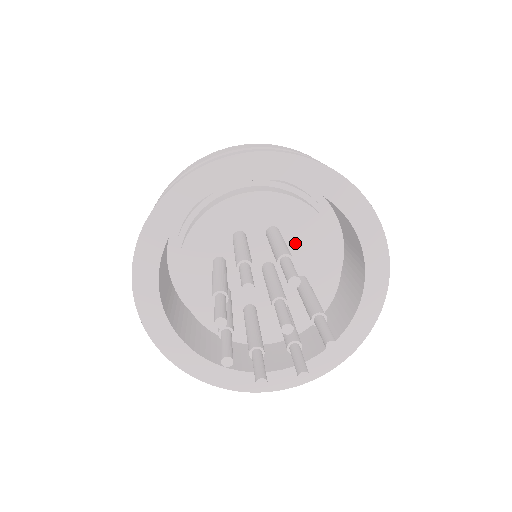
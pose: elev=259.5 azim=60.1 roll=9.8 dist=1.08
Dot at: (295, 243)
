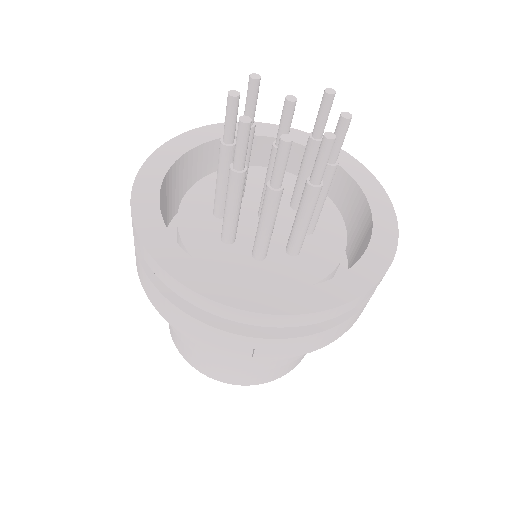
Dot at: (259, 190)
